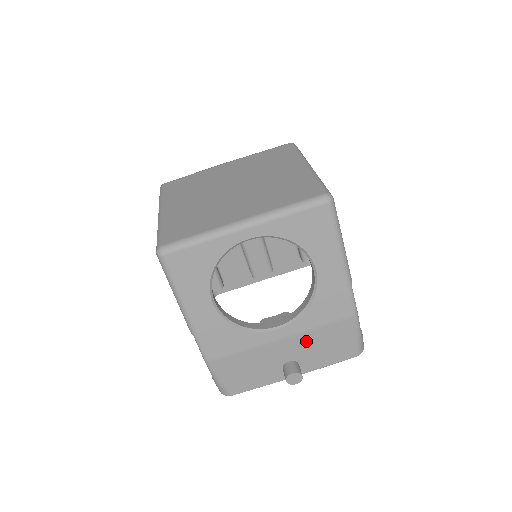
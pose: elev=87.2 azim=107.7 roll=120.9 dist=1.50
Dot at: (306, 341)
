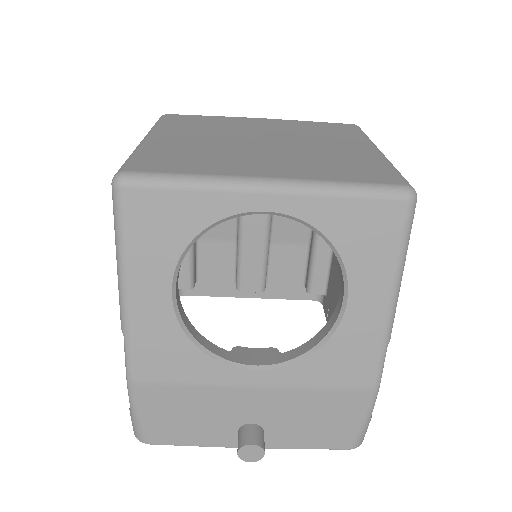
Dot at: (289, 402)
